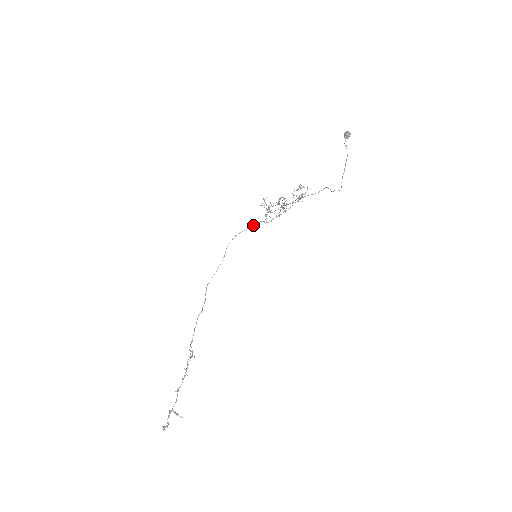
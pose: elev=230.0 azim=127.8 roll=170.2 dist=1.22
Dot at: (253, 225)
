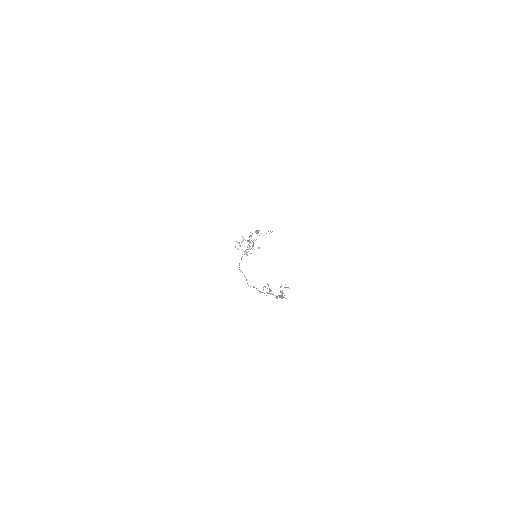
Dot at: occluded
